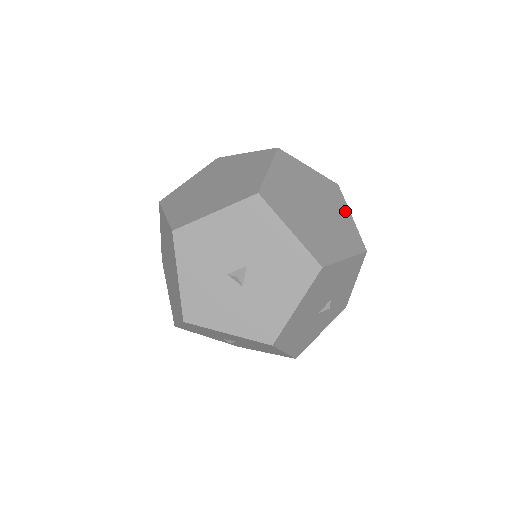
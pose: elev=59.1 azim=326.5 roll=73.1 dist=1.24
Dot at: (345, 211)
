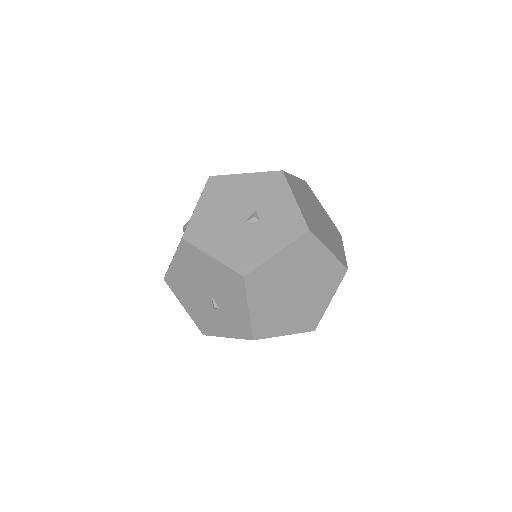
Dot at: occluded
